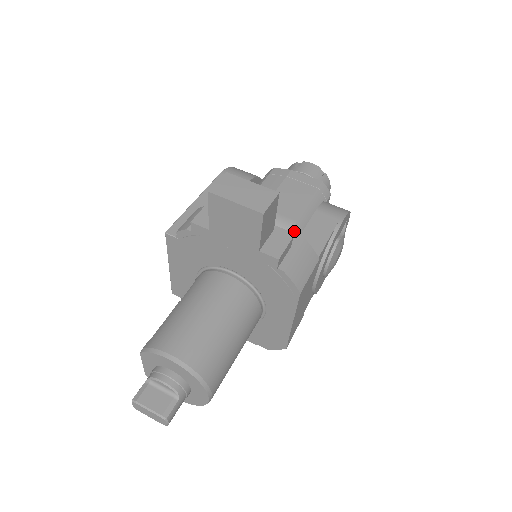
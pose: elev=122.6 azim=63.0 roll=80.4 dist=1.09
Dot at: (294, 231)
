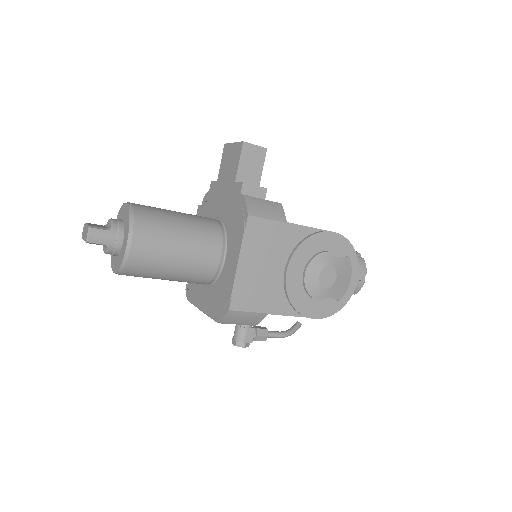
Dot at: occluded
